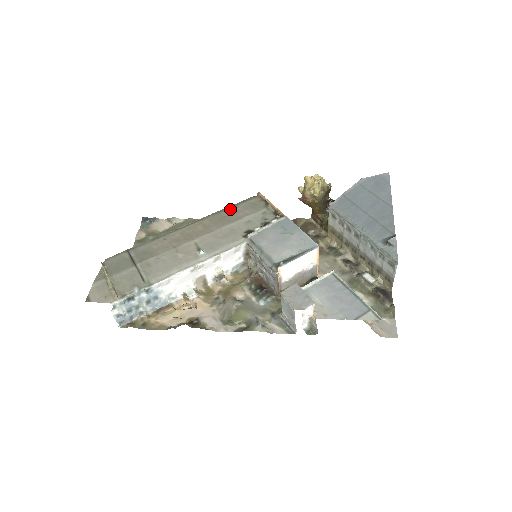
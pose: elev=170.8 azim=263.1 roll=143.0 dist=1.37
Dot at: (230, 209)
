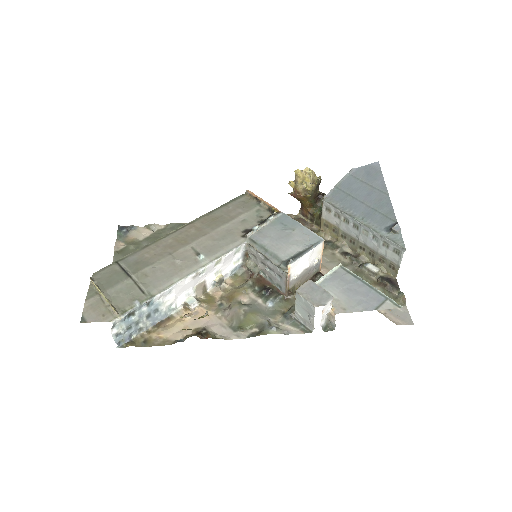
Dot at: (220, 209)
